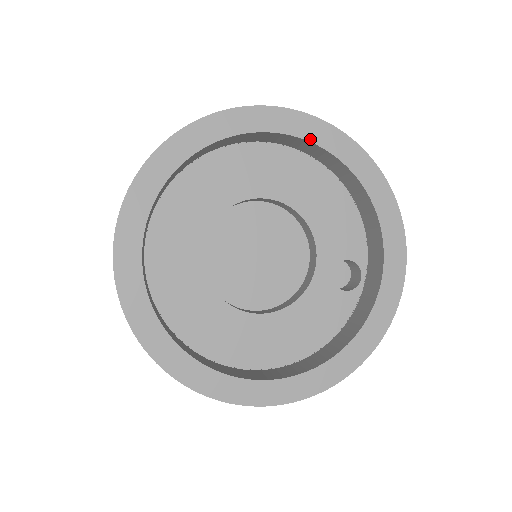
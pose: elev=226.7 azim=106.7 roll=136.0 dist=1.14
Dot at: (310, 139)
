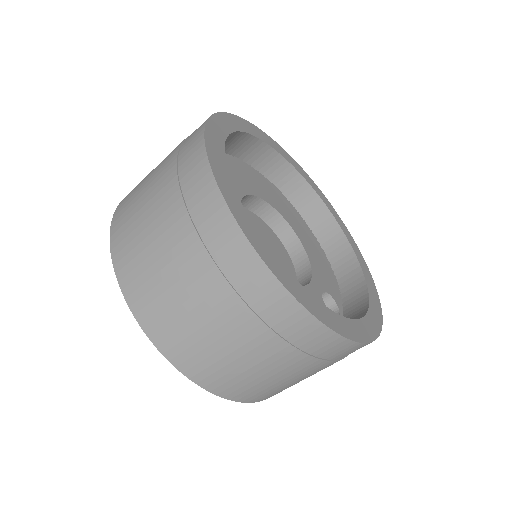
Dot at: (324, 202)
